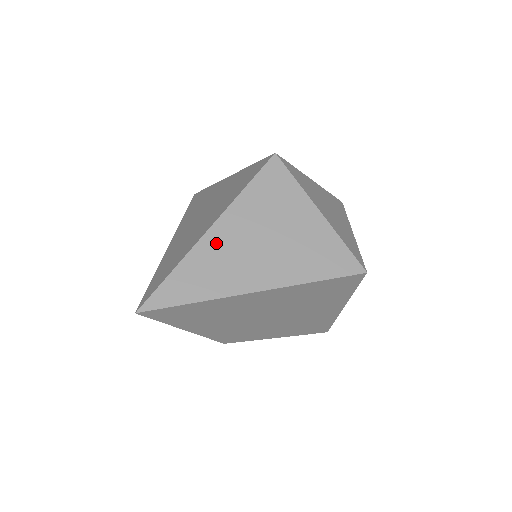
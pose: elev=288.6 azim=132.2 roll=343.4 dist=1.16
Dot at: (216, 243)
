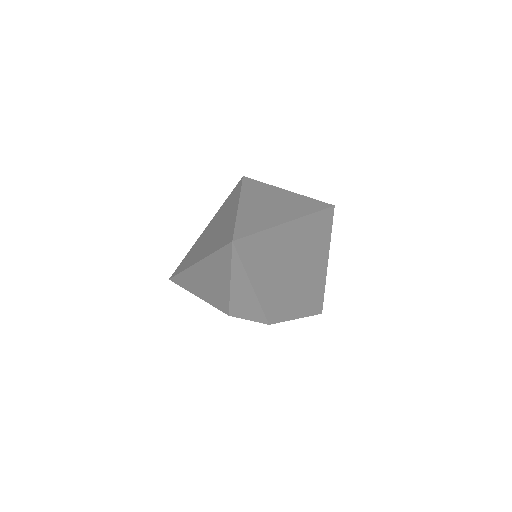
Dot at: (248, 209)
